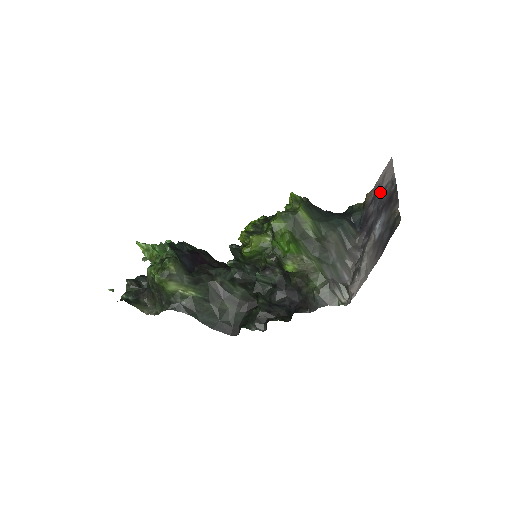
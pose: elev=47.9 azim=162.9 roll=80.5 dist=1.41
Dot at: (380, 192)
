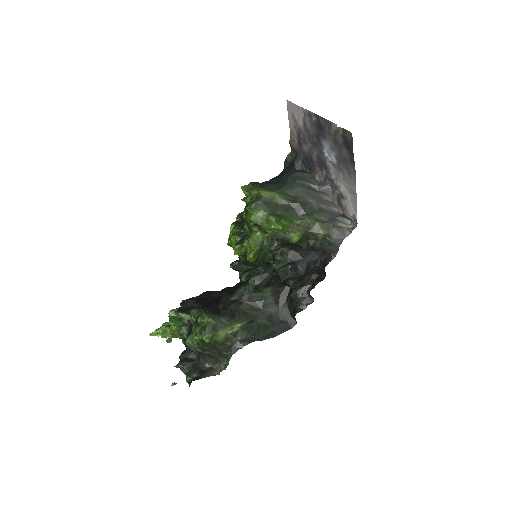
Dot at: (302, 131)
